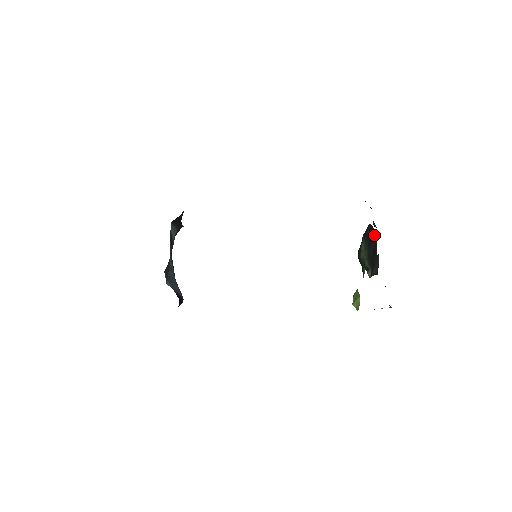
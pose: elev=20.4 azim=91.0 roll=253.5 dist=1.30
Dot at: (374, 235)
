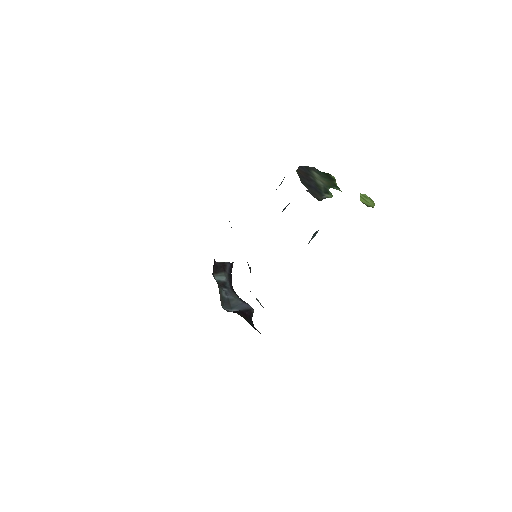
Dot at: (299, 177)
